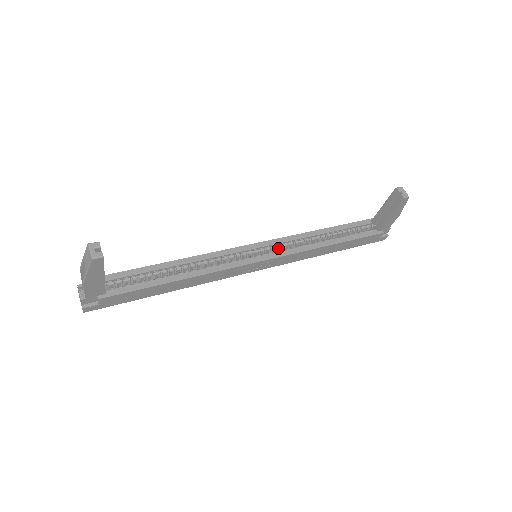
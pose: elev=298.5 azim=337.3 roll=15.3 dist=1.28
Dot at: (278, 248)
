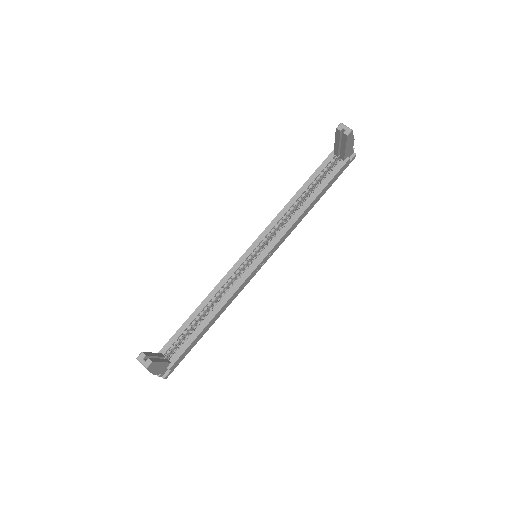
Dot at: (269, 237)
